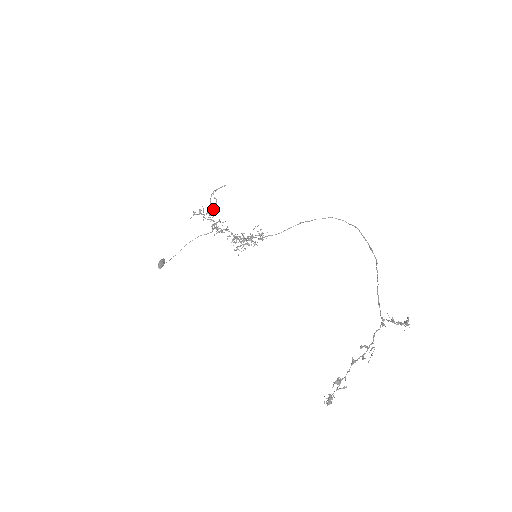
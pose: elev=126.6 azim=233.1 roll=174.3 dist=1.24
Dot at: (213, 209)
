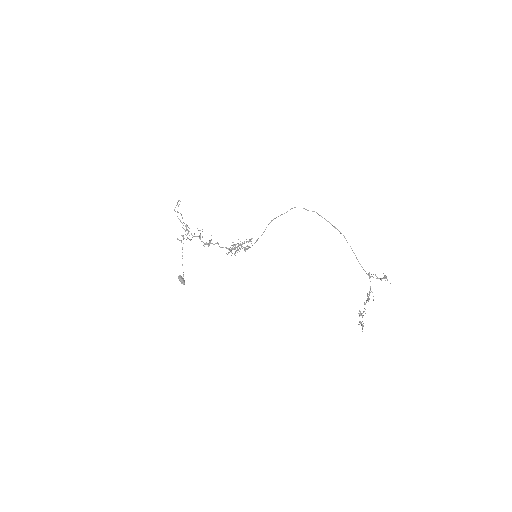
Dot at: (187, 225)
